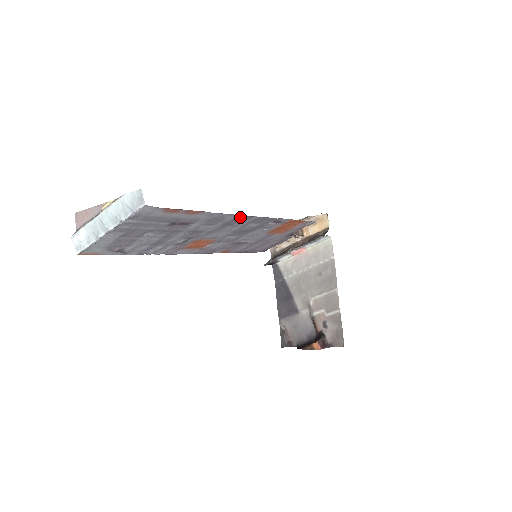
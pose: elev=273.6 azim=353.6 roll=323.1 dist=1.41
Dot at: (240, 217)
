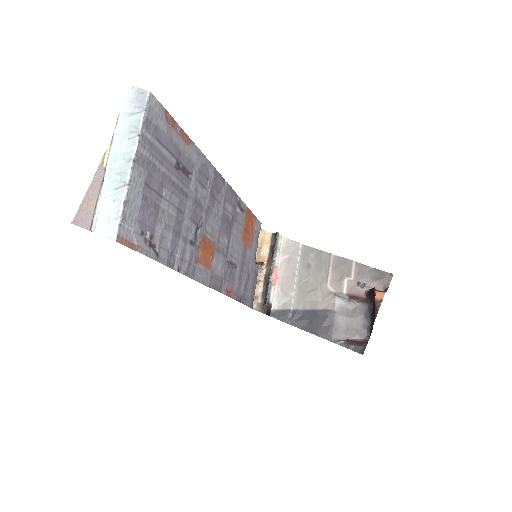
Dot at: (217, 177)
